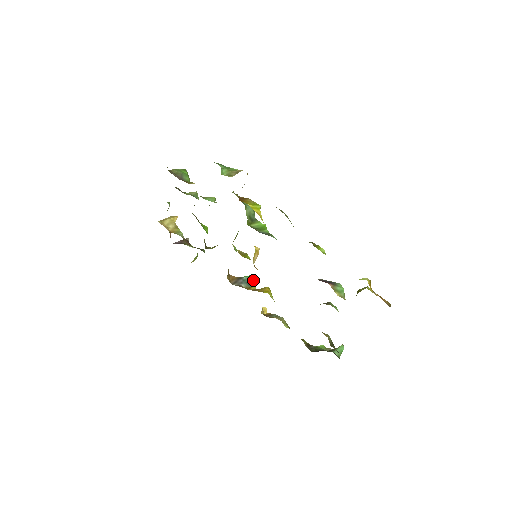
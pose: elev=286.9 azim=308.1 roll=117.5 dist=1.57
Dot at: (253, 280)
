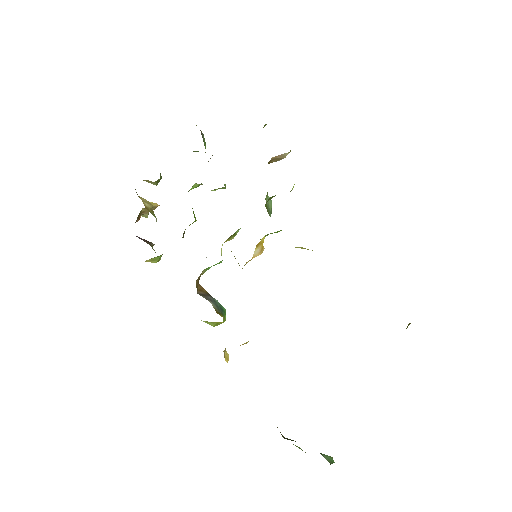
Dot at: (225, 312)
